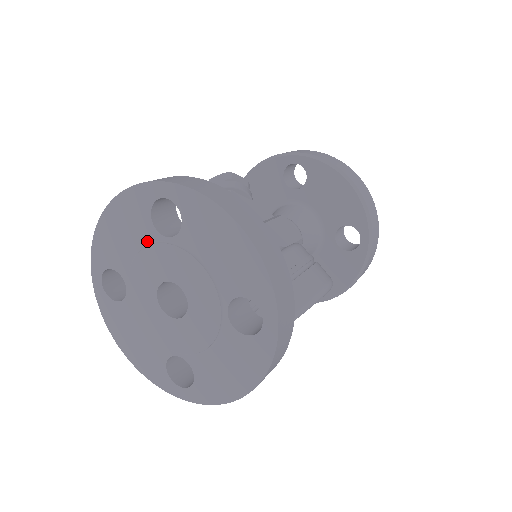
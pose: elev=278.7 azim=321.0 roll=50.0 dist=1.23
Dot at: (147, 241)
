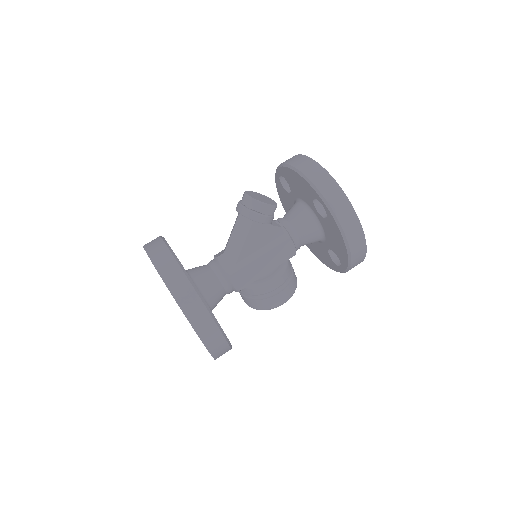
Dot at: occluded
